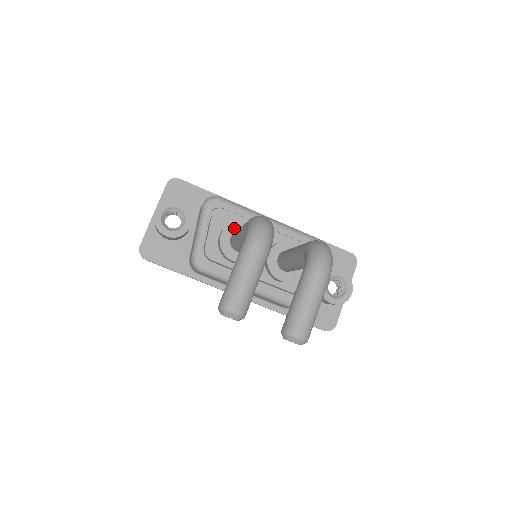
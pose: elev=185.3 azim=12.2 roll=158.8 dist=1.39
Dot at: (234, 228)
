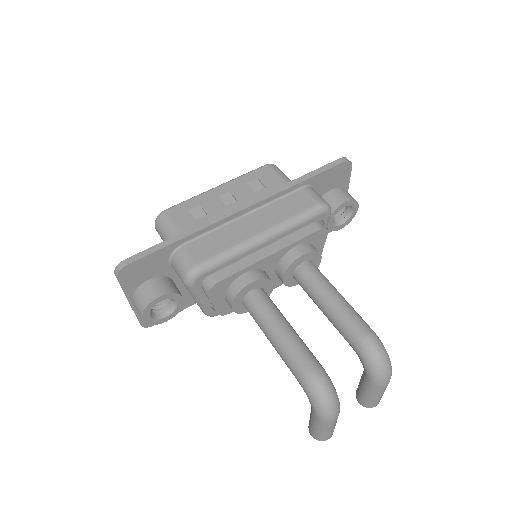
Dot at: (241, 296)
